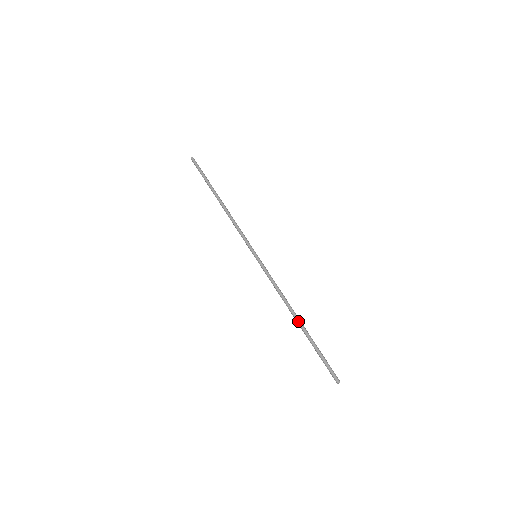
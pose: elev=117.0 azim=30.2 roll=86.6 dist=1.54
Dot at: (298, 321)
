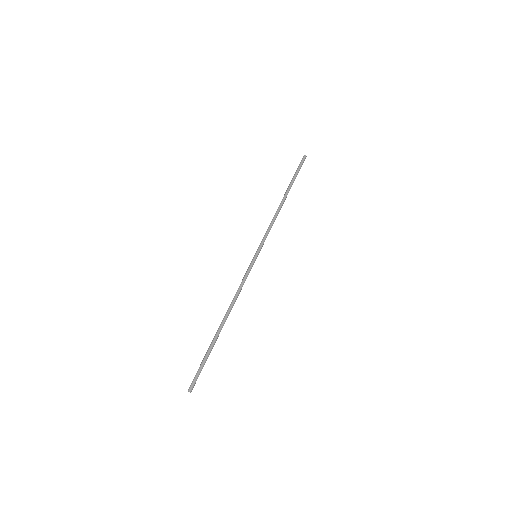
Dot at: (220, 324)
